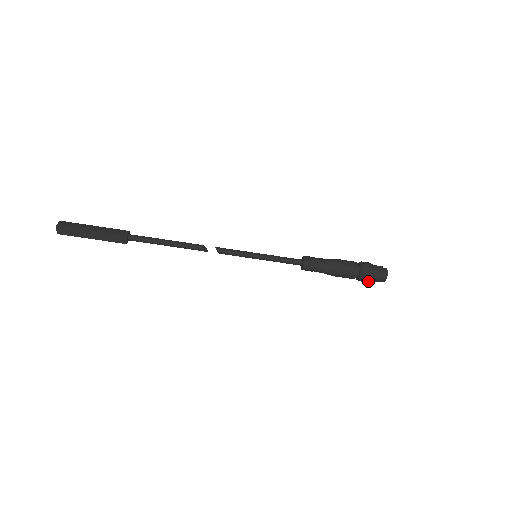
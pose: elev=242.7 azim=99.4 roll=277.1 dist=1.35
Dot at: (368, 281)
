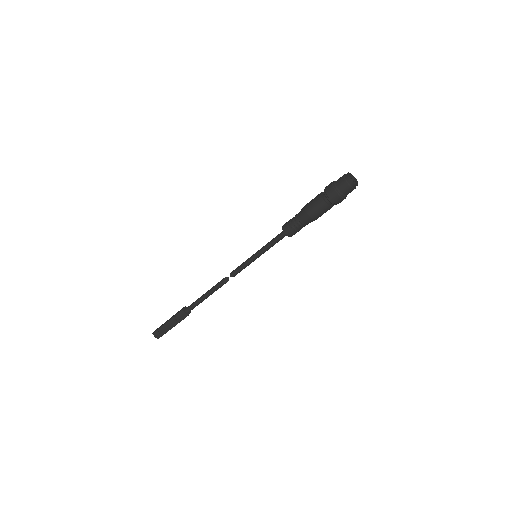
Dot at: occluded
